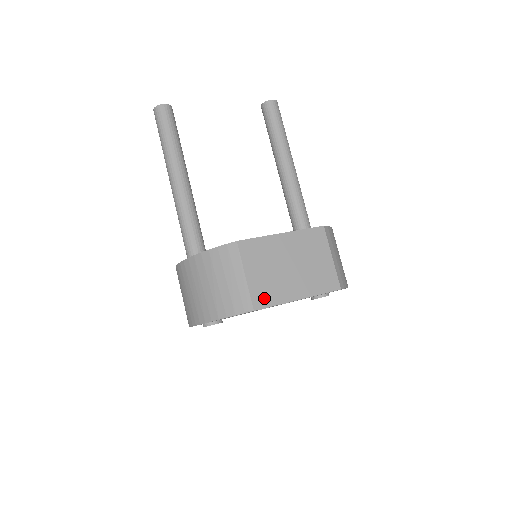
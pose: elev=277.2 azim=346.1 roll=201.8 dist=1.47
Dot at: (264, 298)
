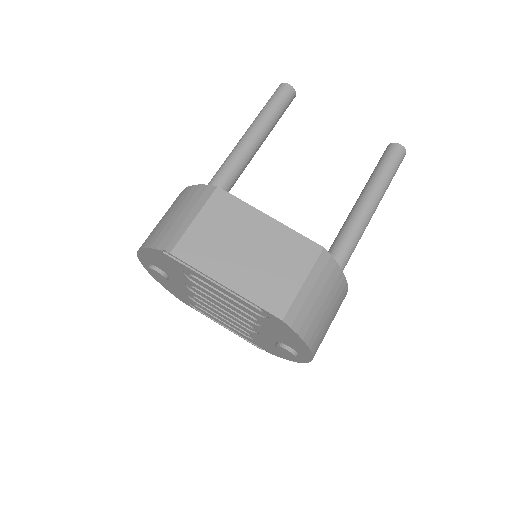
Dot at: (191, 252)
